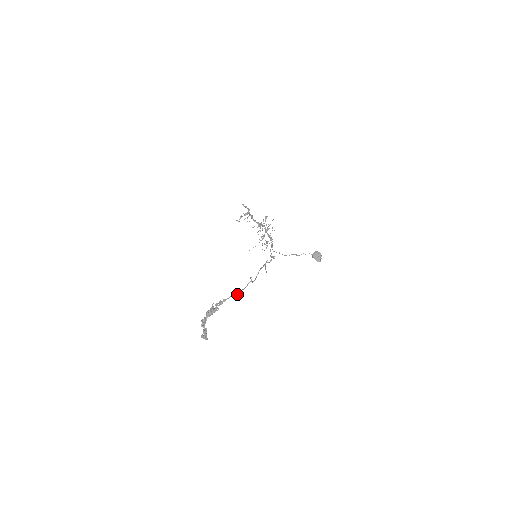
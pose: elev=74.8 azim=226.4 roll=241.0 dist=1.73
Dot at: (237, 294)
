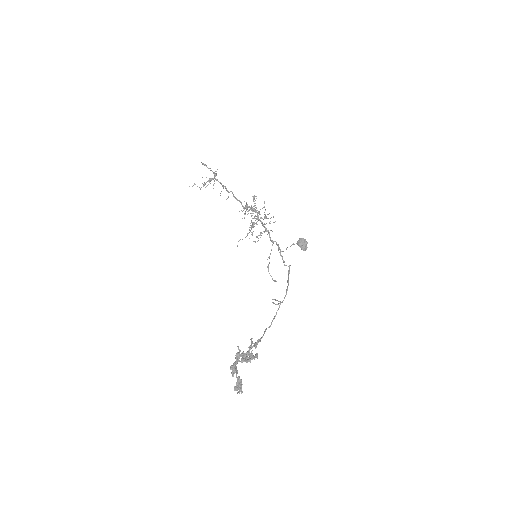
Dot at: (268, 327)
